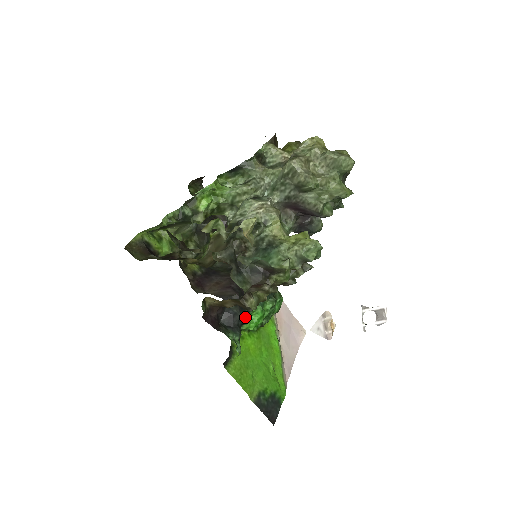
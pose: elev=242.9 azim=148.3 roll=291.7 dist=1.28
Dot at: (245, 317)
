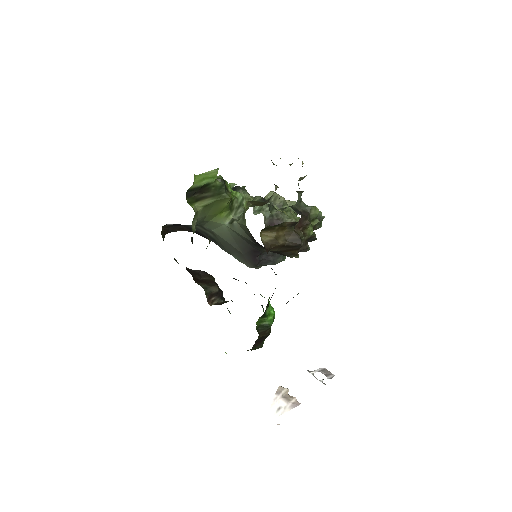
Dot at: occluded
